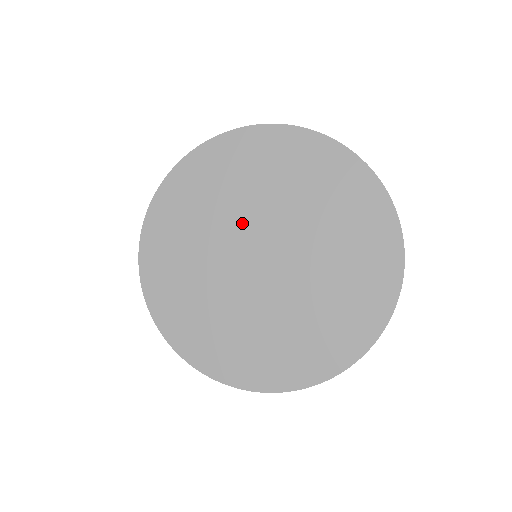
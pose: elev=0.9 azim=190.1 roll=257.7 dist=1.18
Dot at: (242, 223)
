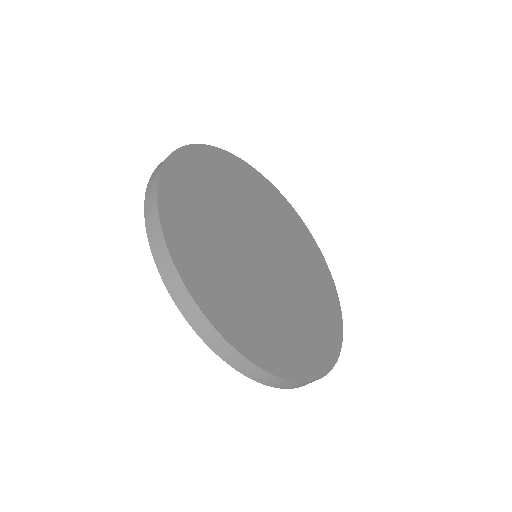
Dot at: (236, 228)
